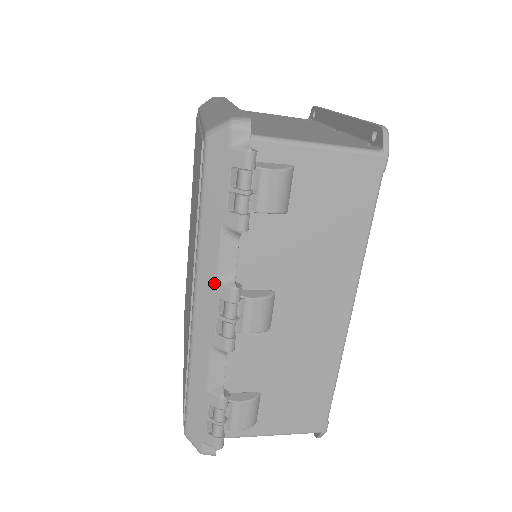
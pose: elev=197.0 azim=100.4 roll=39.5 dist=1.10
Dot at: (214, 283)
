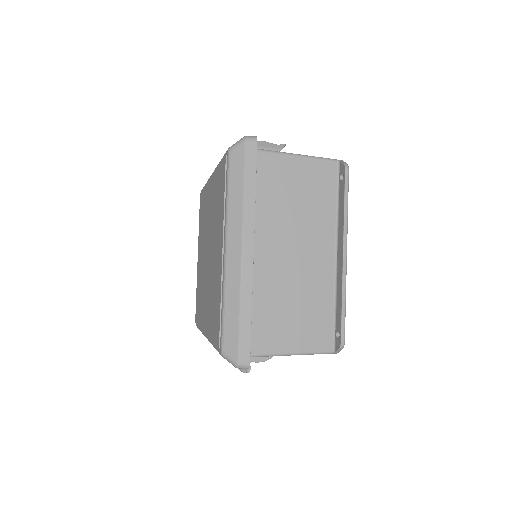
Dot at: occluded
